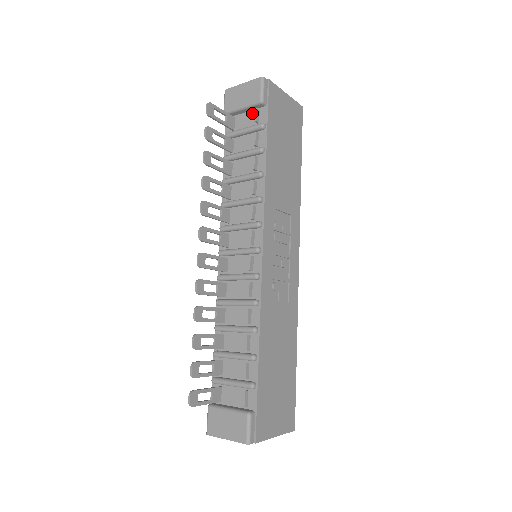
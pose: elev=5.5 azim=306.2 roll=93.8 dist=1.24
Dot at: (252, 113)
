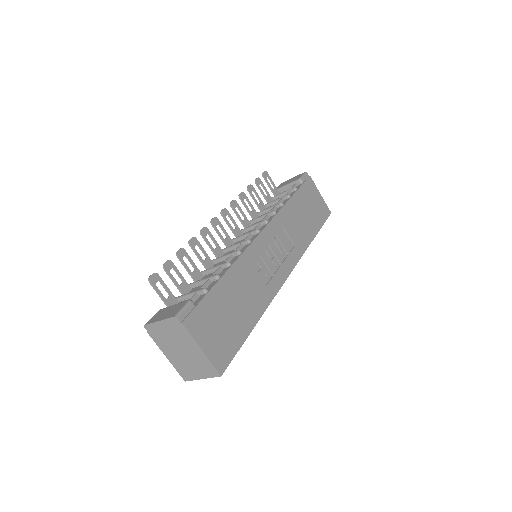
Dot at: occluded
